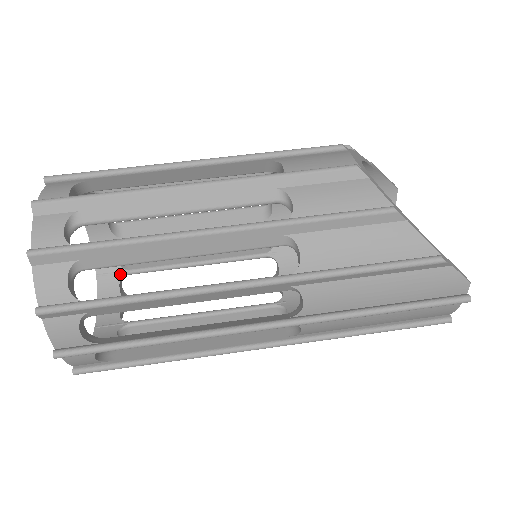
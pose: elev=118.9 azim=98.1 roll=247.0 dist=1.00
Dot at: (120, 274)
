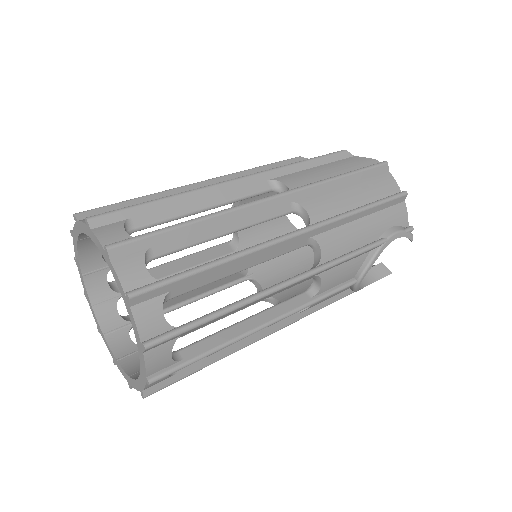
Dot at: occluded
